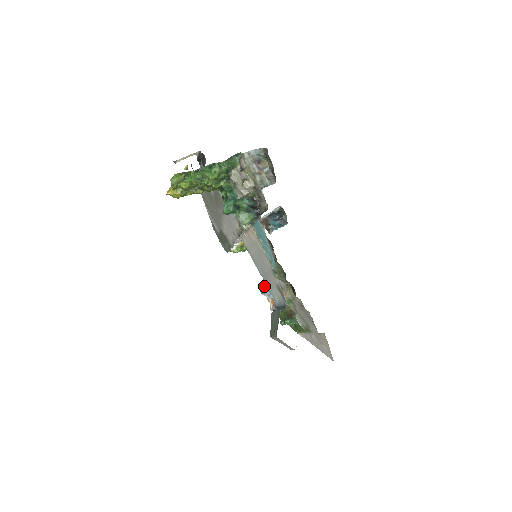
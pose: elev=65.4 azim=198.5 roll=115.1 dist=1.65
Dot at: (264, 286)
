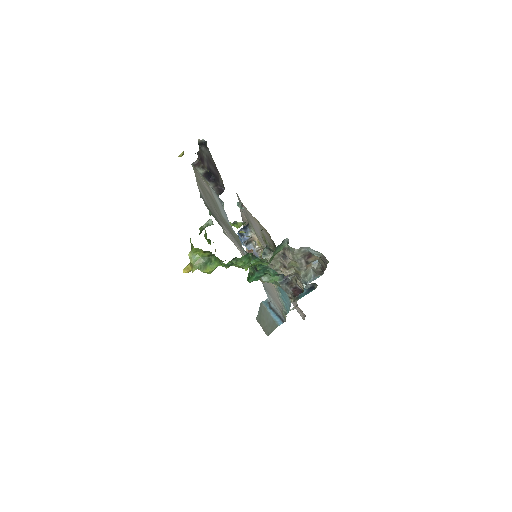
Dot at: (246, 240)
